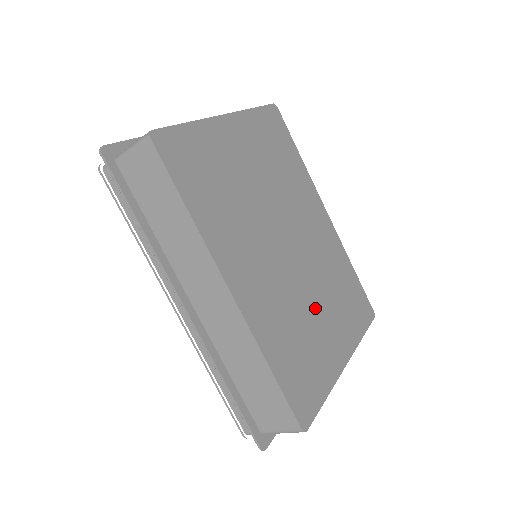
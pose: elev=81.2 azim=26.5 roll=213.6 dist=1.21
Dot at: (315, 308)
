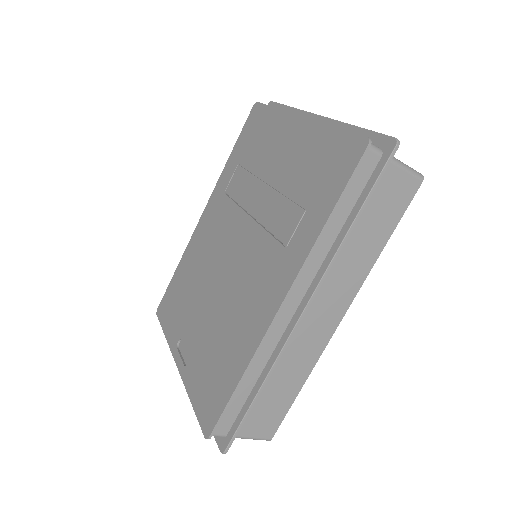
Dot at: occluded
